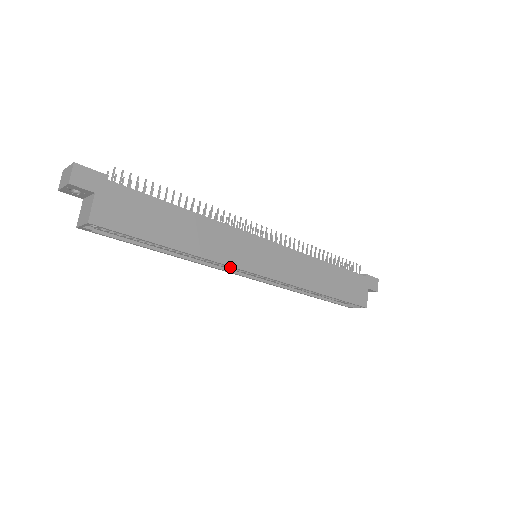
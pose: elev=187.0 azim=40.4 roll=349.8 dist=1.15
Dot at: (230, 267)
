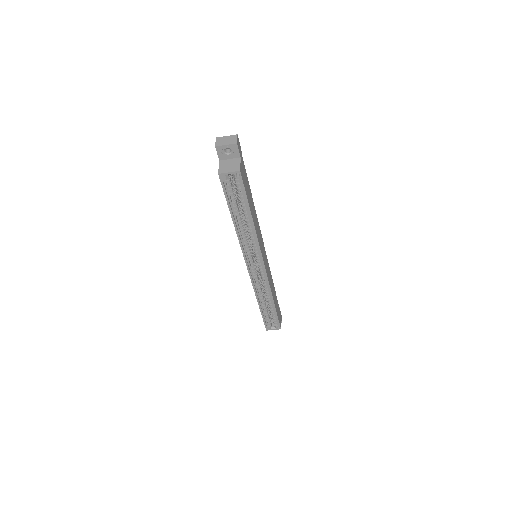
Dot at: (250, 254)
